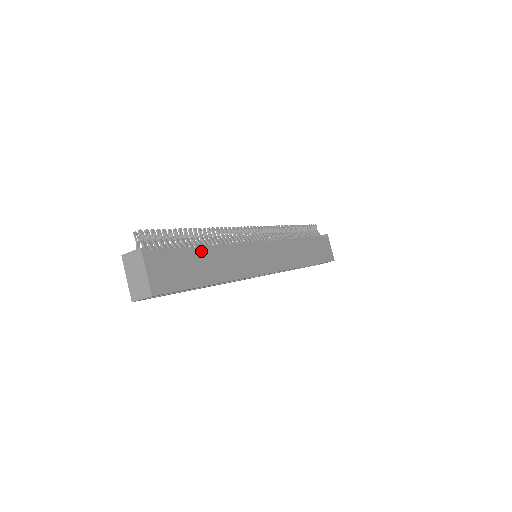
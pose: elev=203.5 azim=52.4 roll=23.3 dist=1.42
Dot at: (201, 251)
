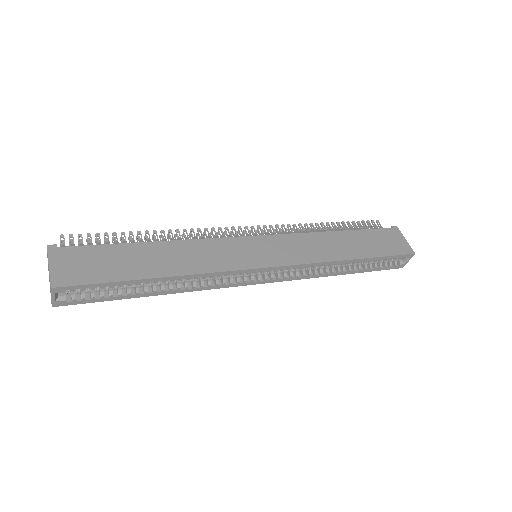
Dot at: (142, 247)
